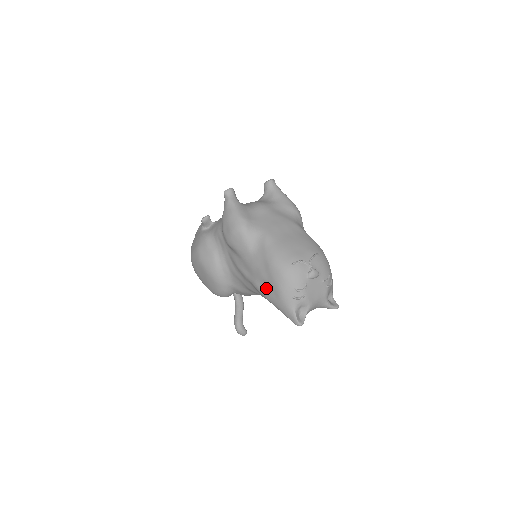
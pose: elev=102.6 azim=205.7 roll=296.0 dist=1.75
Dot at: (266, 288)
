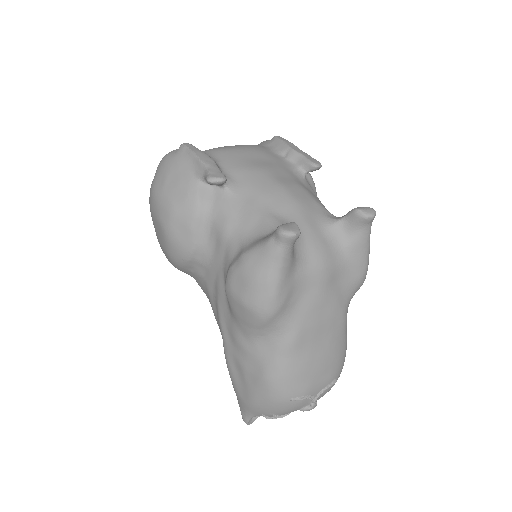
Dot at: (237, 375)
